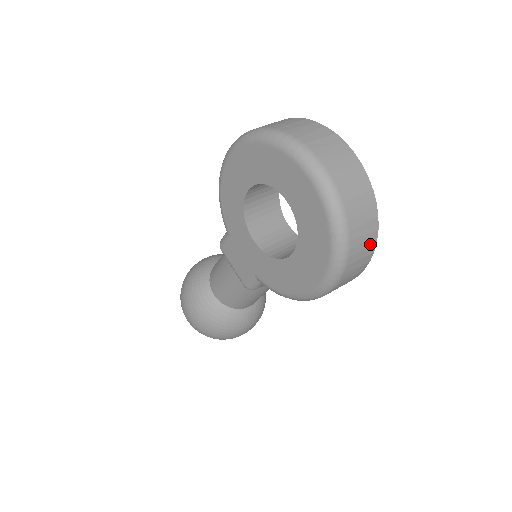
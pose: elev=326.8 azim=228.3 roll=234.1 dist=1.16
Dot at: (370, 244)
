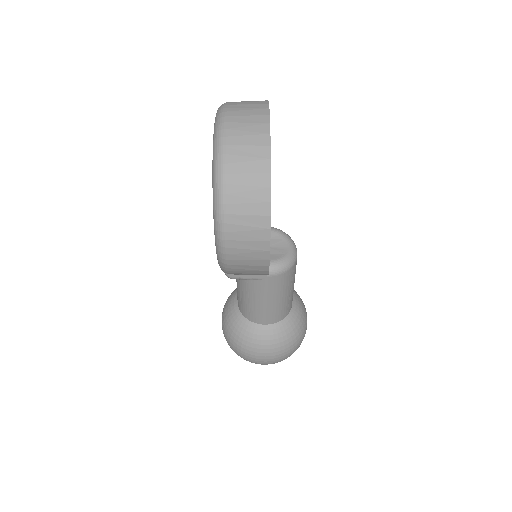
Dot at: (260, 201)
